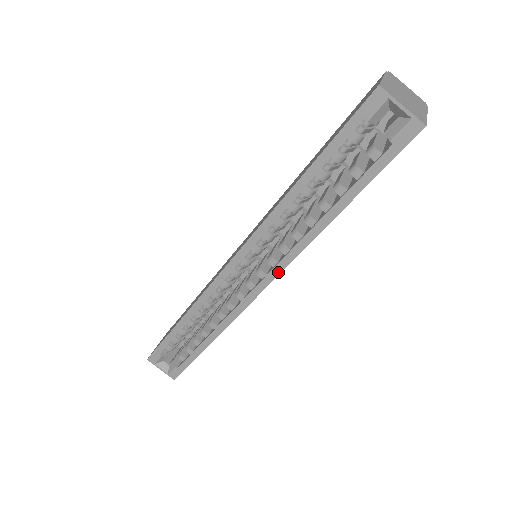
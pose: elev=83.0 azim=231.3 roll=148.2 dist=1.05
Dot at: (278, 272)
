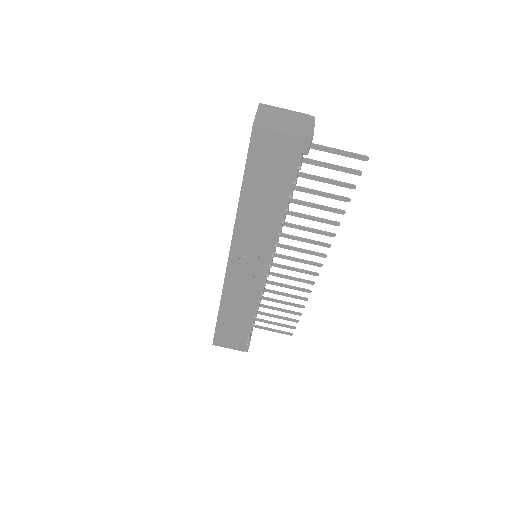
Dot at: (230, 248)
